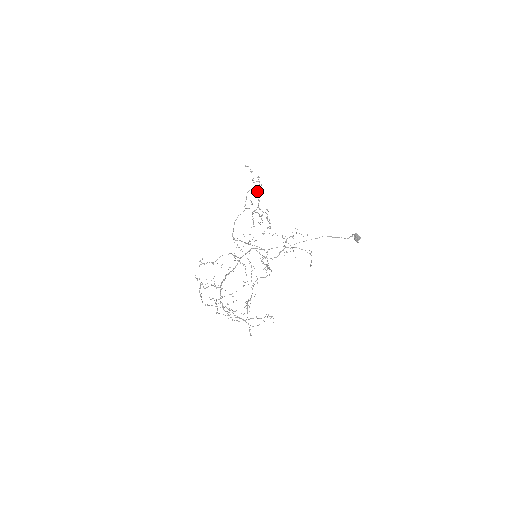
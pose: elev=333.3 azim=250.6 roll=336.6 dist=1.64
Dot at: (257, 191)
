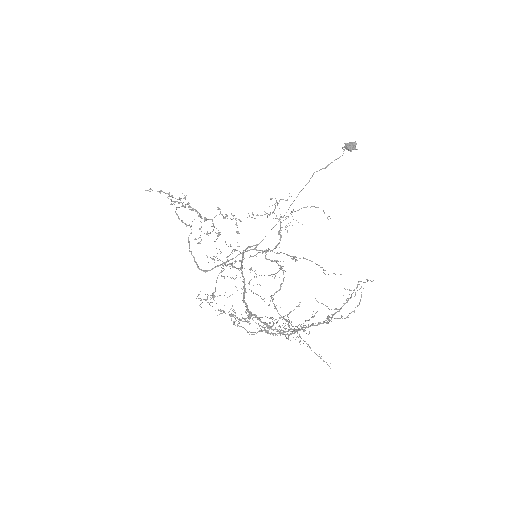
Dot at: (185, 204)
